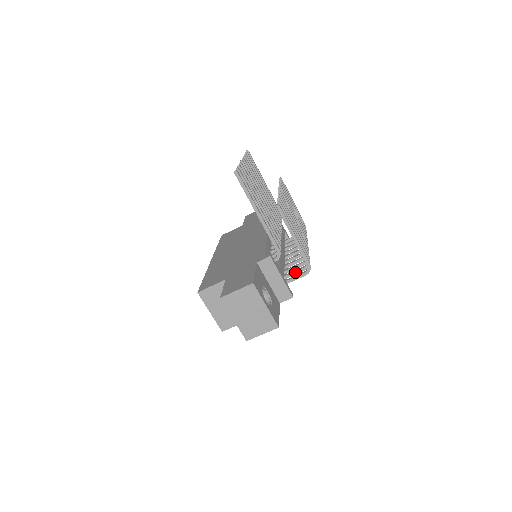
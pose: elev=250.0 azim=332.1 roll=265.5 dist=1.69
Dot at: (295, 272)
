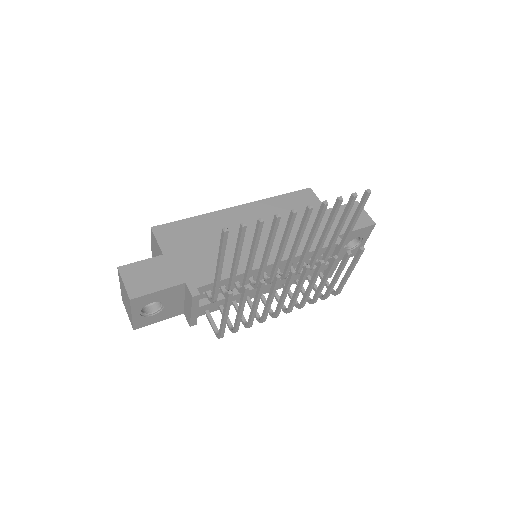
Dot at: occluded
